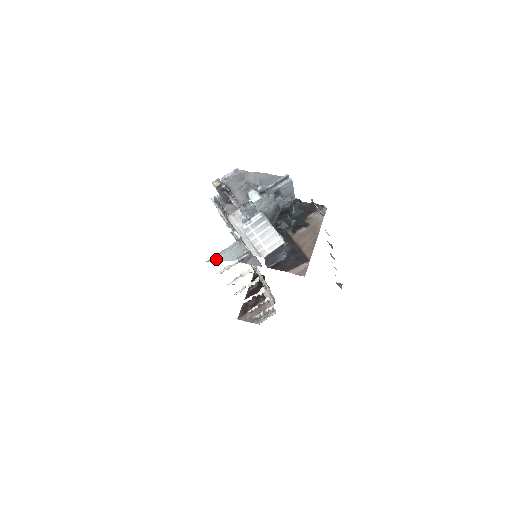
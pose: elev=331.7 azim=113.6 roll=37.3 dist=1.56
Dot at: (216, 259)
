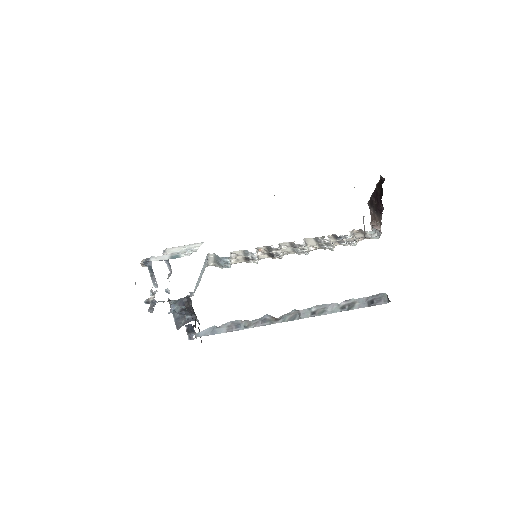
Dot at: occluded
